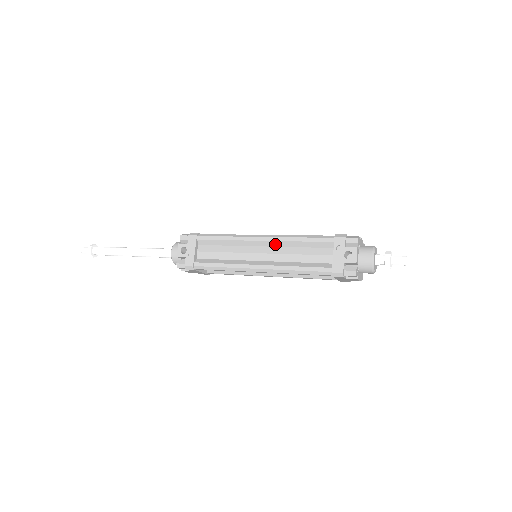
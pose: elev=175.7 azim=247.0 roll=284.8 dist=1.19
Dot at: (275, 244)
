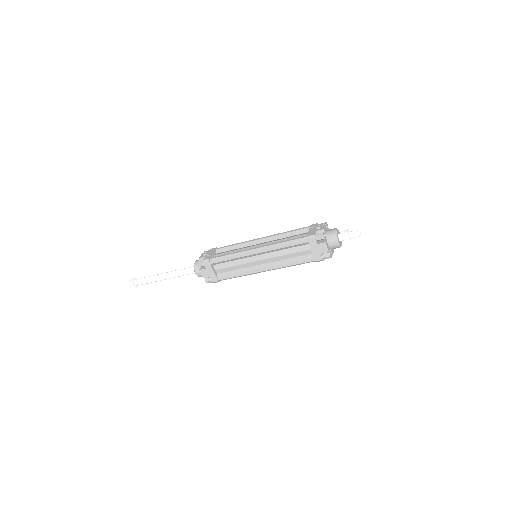
Dot at: (270, 239)
